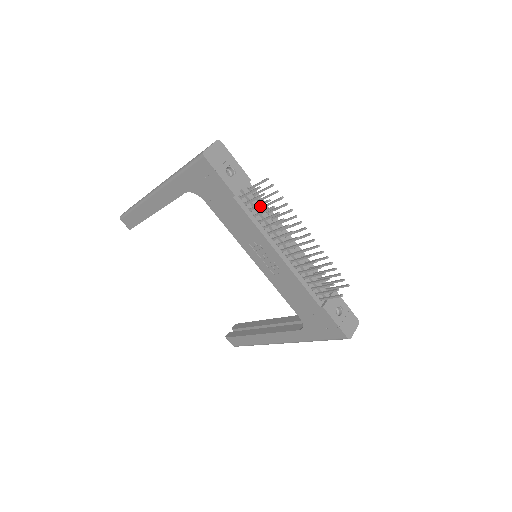
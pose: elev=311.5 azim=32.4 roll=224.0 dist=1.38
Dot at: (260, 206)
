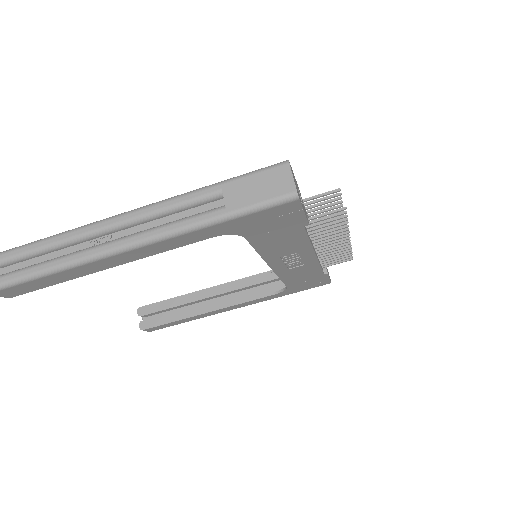
Dot at: occluded
